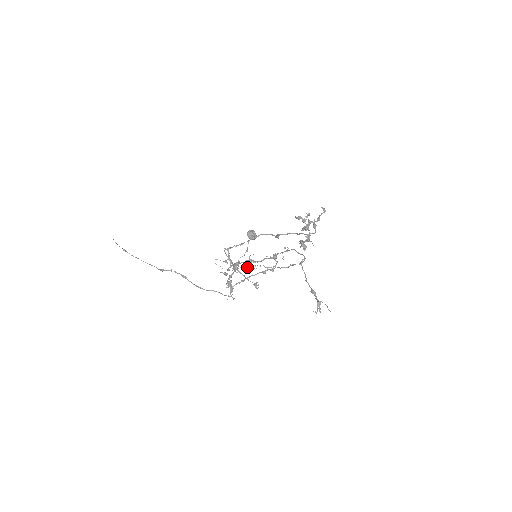
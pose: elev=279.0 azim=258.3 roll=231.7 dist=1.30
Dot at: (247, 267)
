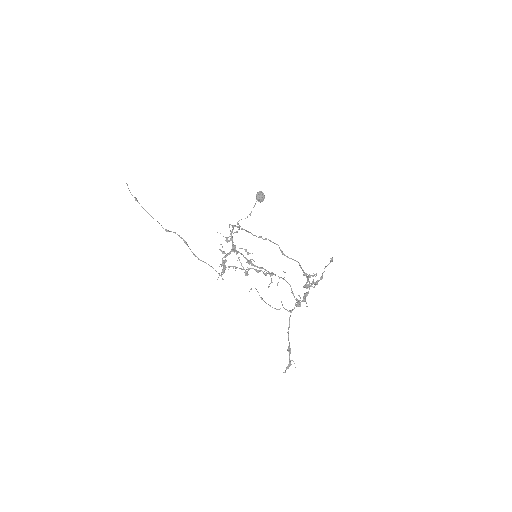
Dot at: occluded
